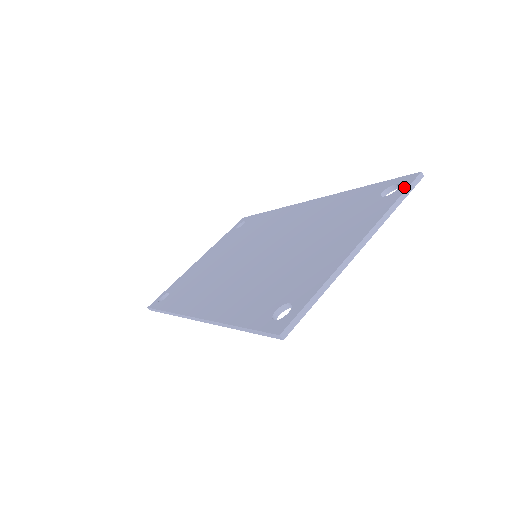
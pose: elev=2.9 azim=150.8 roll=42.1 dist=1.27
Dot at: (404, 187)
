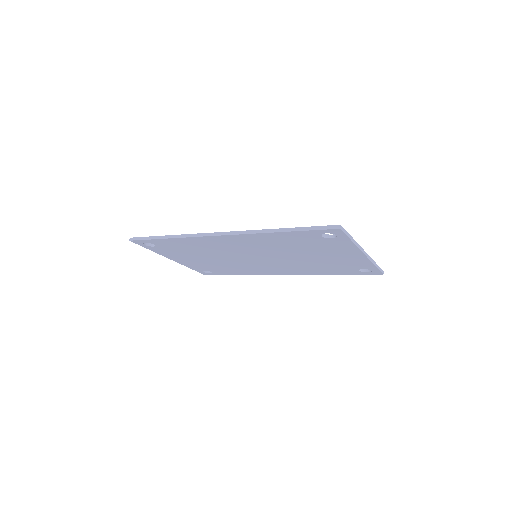
Dot at: occluded
